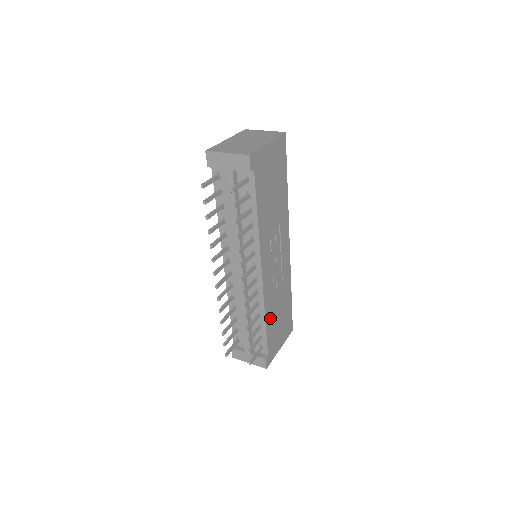
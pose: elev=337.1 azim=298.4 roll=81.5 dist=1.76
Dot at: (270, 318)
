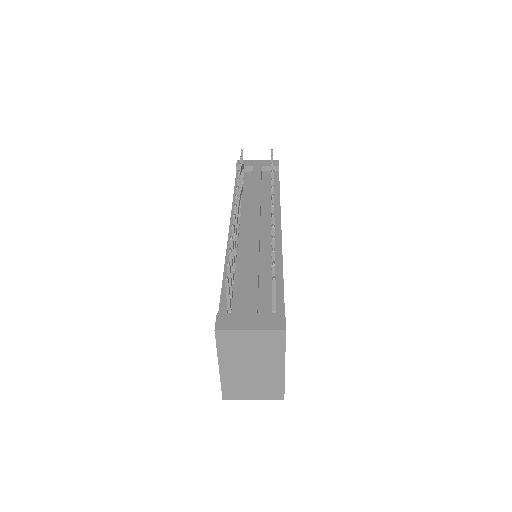
Dot at: occluded
